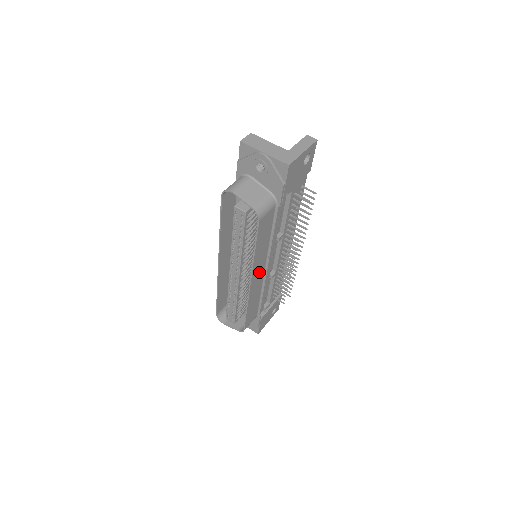
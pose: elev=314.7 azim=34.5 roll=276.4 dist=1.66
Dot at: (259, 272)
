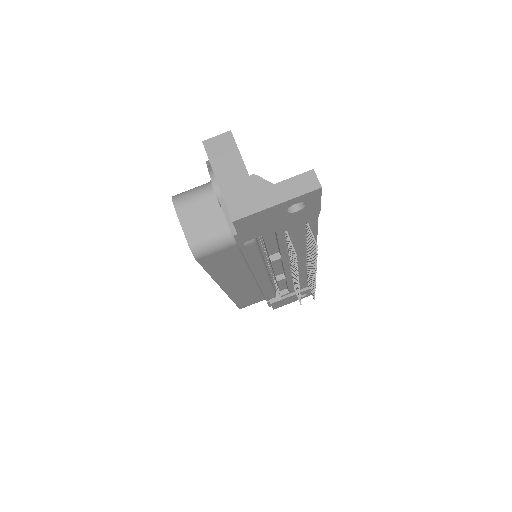
Dot at: (240, 282)
